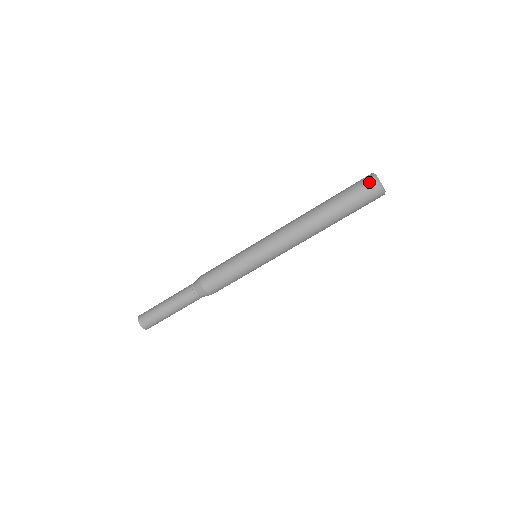
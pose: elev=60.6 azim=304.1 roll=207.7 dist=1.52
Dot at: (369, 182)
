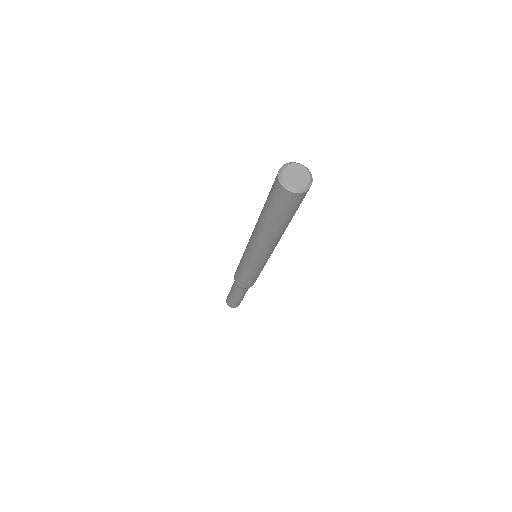
Dot at: (290, 198)
